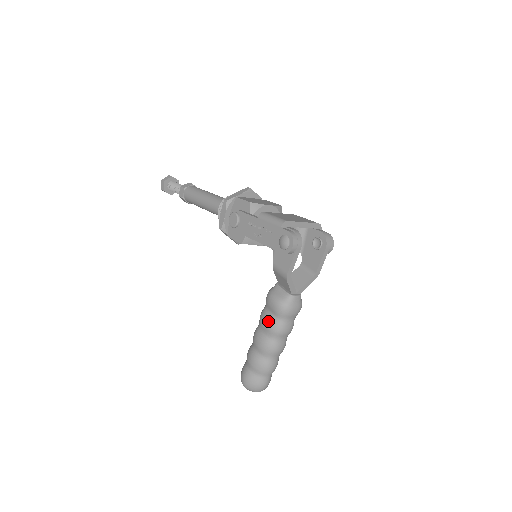
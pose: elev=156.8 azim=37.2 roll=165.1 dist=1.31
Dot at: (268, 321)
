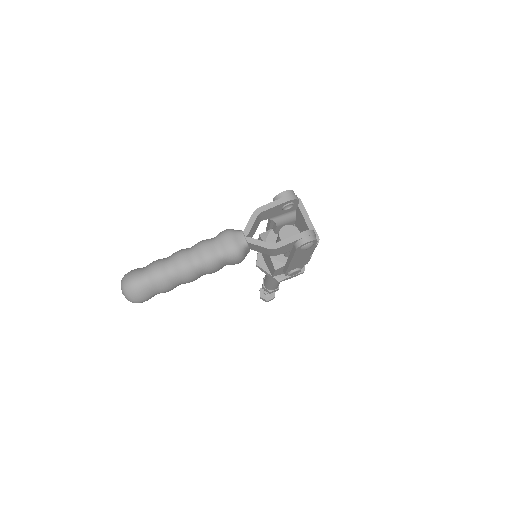
Dot at: occluded
